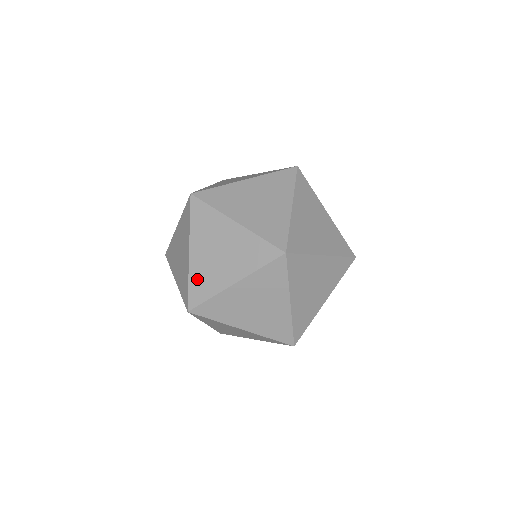
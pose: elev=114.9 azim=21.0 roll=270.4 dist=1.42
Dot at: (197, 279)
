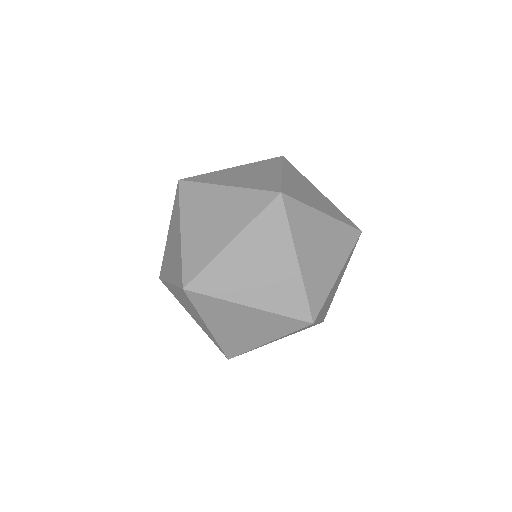
Dot at: (213, 175)
